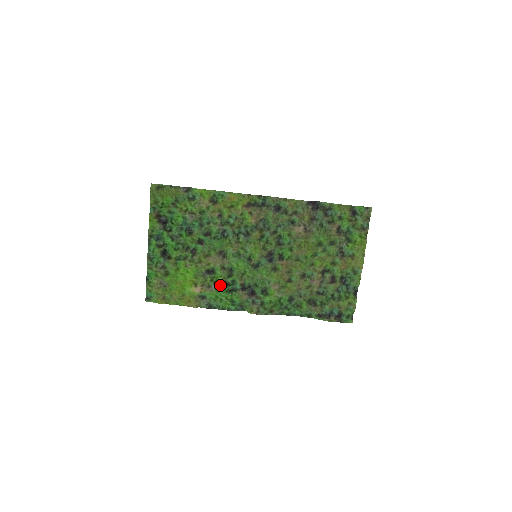
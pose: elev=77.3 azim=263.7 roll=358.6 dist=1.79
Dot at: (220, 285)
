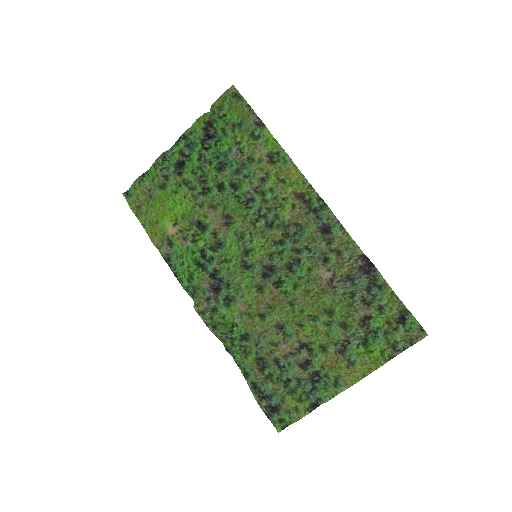
Dot at: (196, 248)
